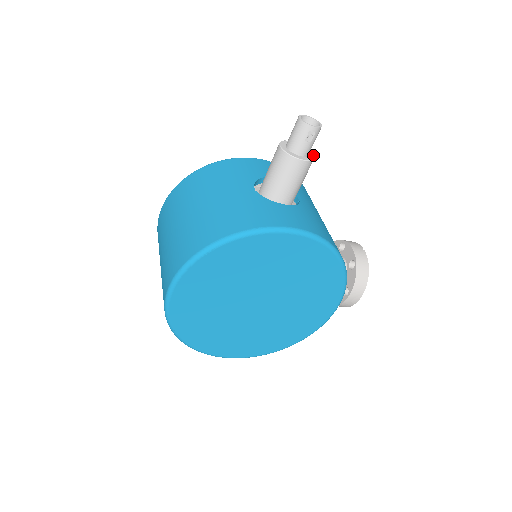
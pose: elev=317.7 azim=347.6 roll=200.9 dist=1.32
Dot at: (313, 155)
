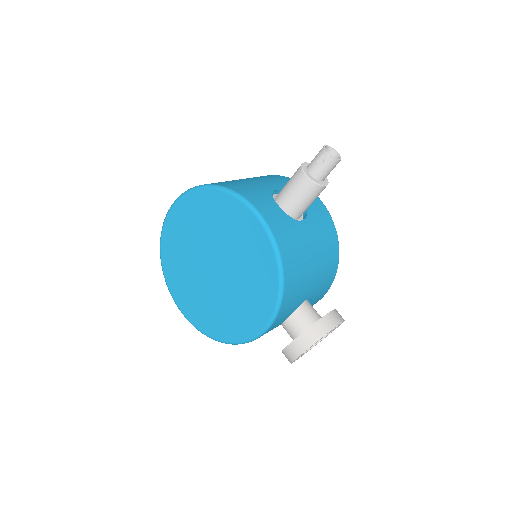
Dot at: (324, 185)
